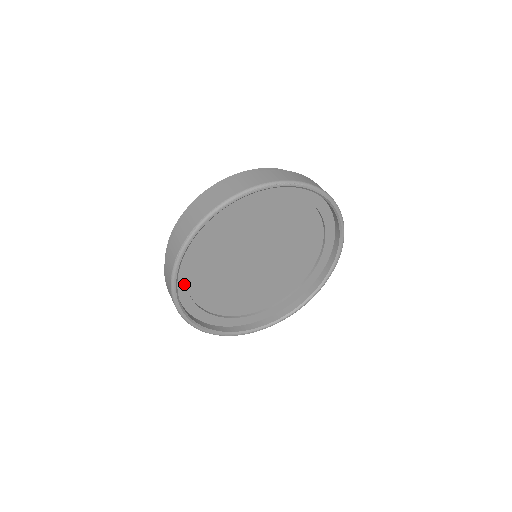
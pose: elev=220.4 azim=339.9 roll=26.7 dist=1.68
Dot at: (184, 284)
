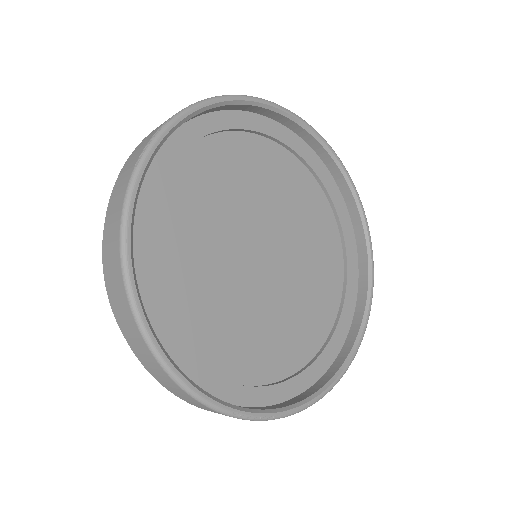
Dot at: (142, 253)
